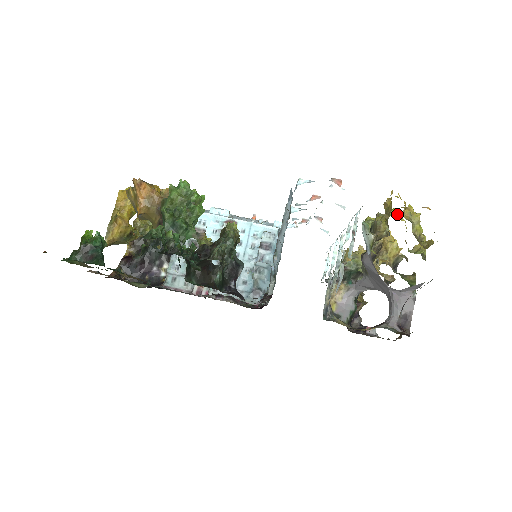
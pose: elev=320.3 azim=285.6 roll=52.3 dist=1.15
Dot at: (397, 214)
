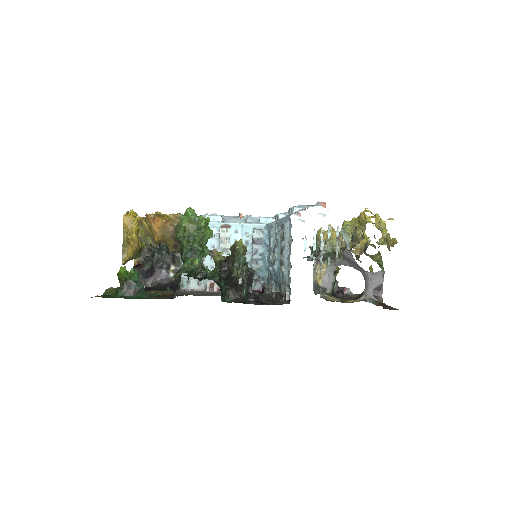
Dot at: occluded
